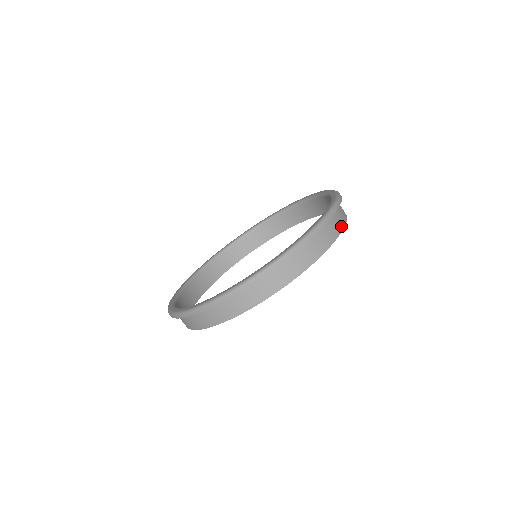
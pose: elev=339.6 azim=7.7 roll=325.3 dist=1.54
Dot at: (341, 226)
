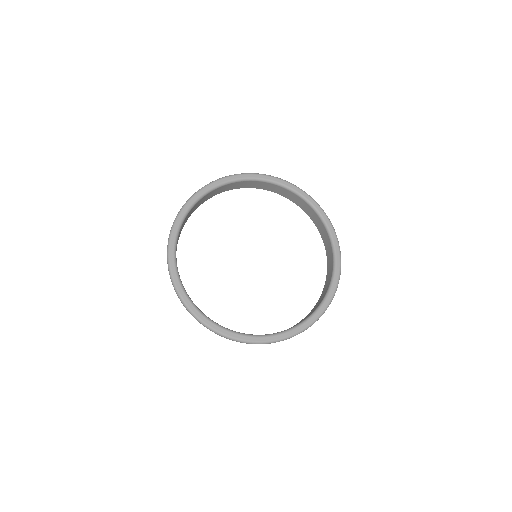
Dot at: occluded
